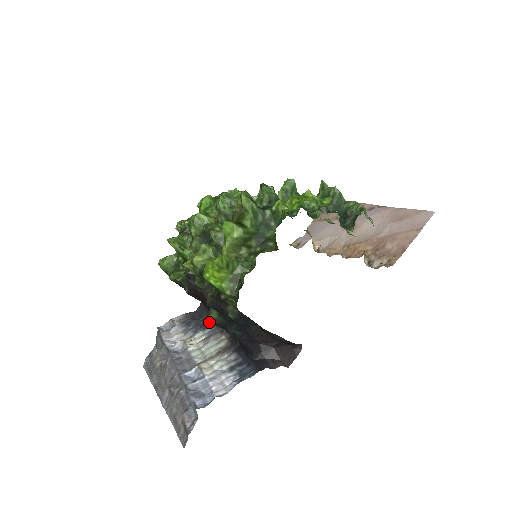
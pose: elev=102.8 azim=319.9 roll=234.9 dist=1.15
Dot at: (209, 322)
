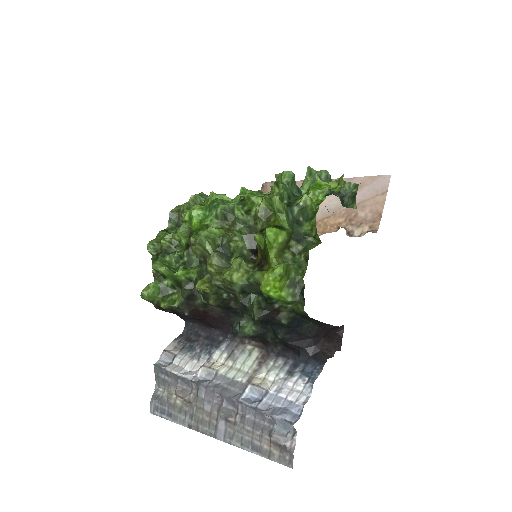
Dot at: (215, 338)
